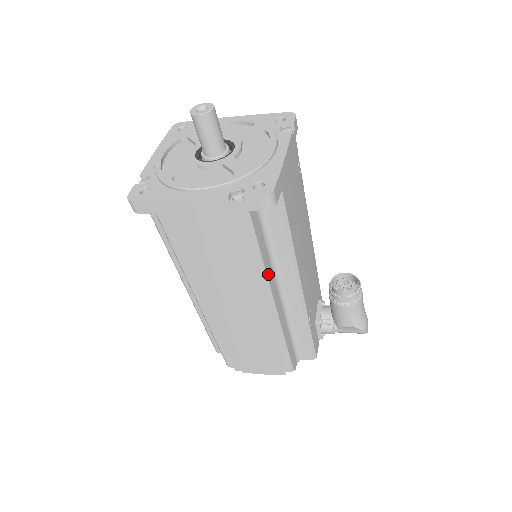
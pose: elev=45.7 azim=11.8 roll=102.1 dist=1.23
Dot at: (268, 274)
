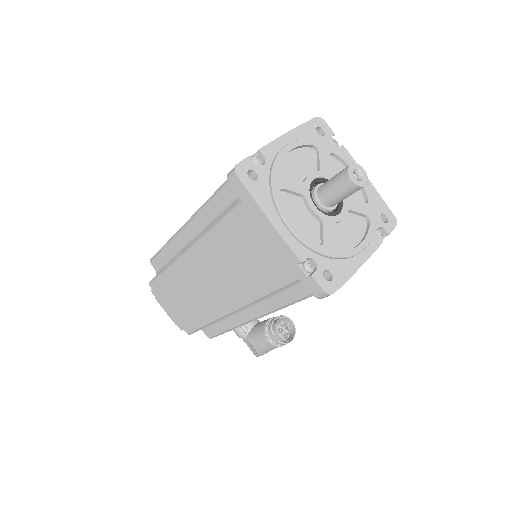
Dot at: (257, 301)
